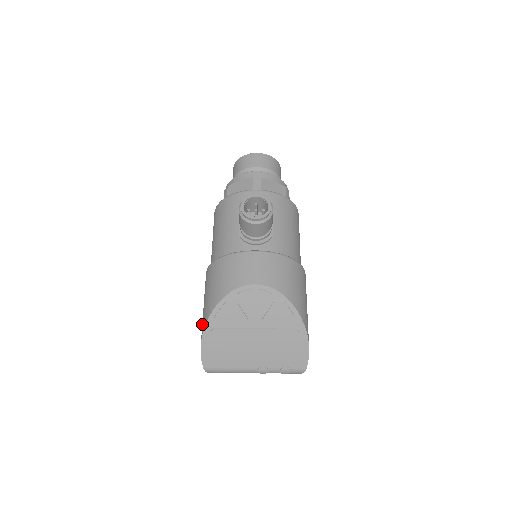
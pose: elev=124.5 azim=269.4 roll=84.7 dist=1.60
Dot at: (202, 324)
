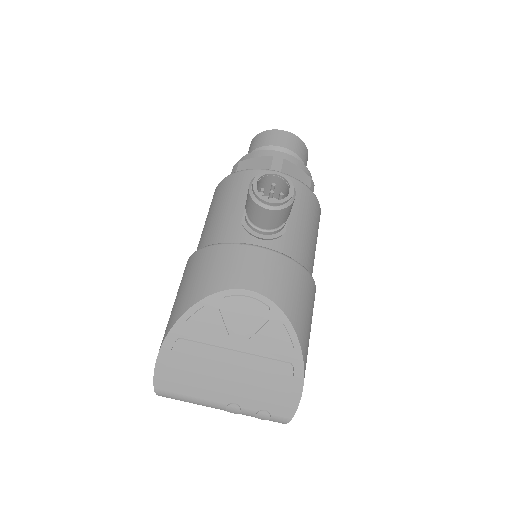
Dot at: occluded
